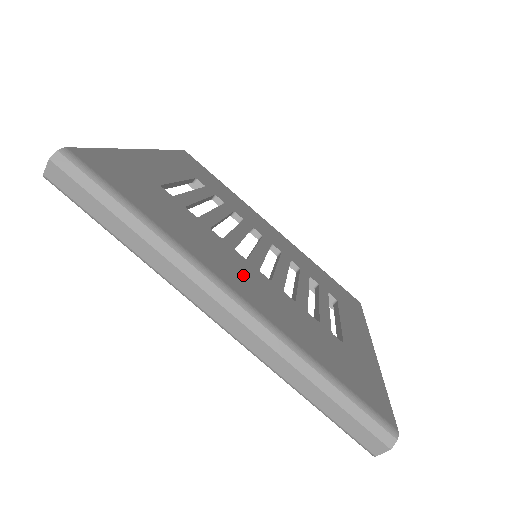
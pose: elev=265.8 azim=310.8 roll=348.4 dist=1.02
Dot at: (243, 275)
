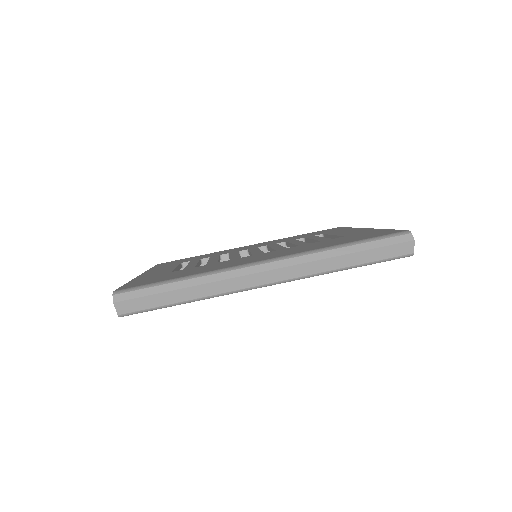
Dot at: (258, 257)
